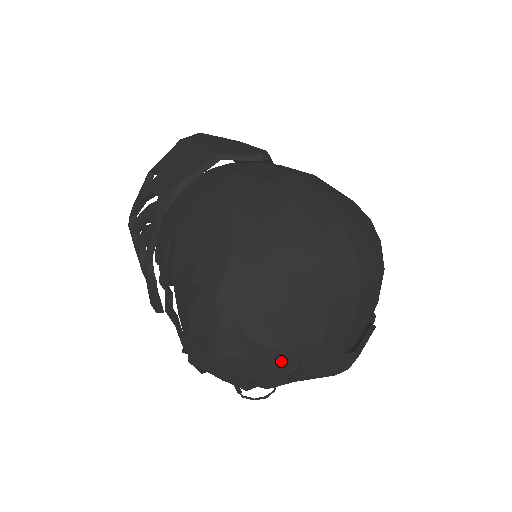
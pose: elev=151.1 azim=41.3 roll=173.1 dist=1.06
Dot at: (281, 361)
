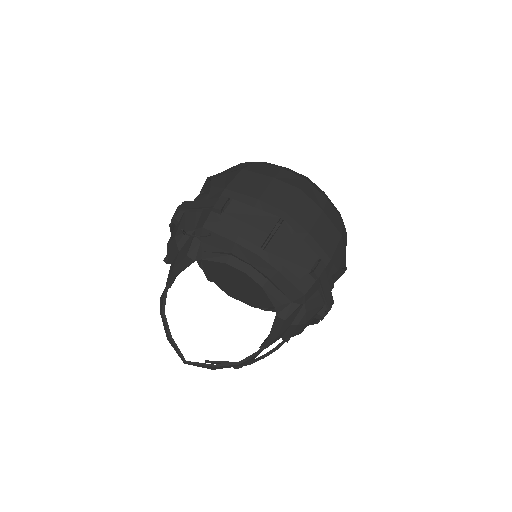
Dot at: (222, 196)
